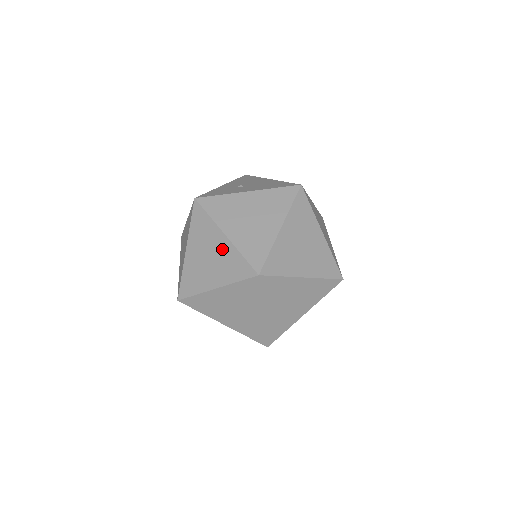
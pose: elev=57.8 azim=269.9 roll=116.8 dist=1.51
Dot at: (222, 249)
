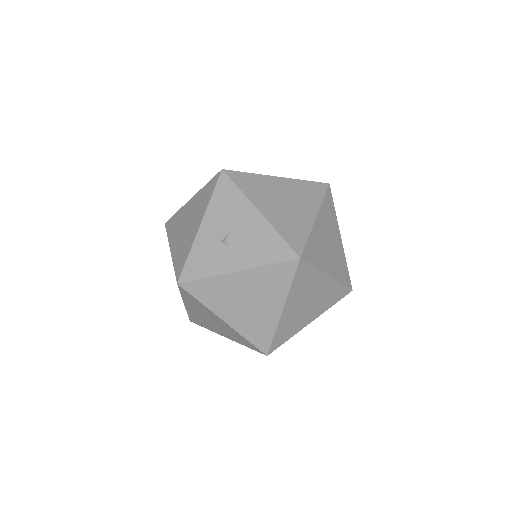
Dot at: (224, 326)
